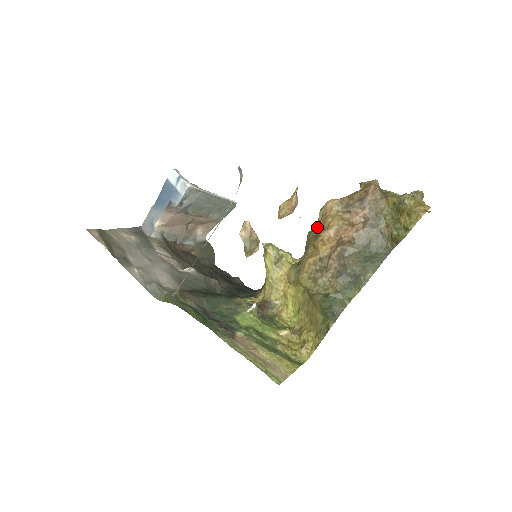
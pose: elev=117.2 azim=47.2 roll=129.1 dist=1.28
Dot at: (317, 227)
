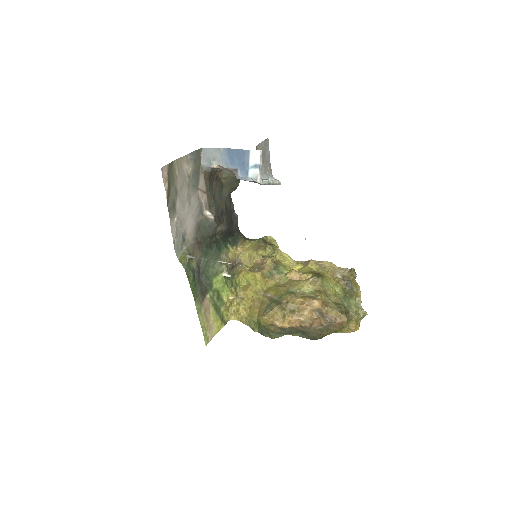
Dot at: (297, 304)
